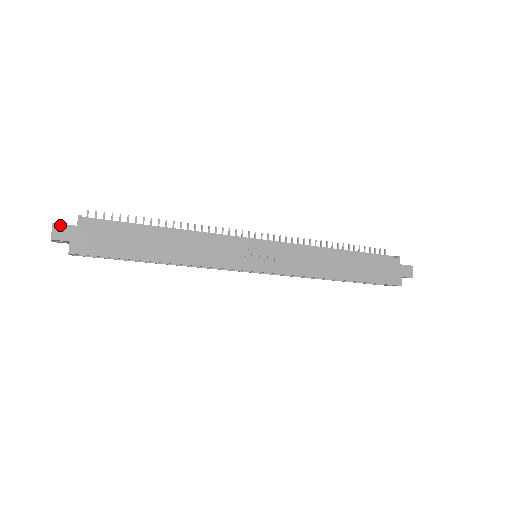
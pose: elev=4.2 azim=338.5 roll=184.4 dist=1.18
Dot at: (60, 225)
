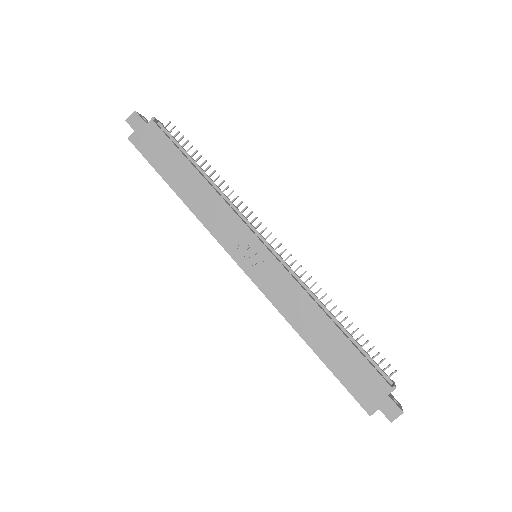
Dot at: (138, 115)
